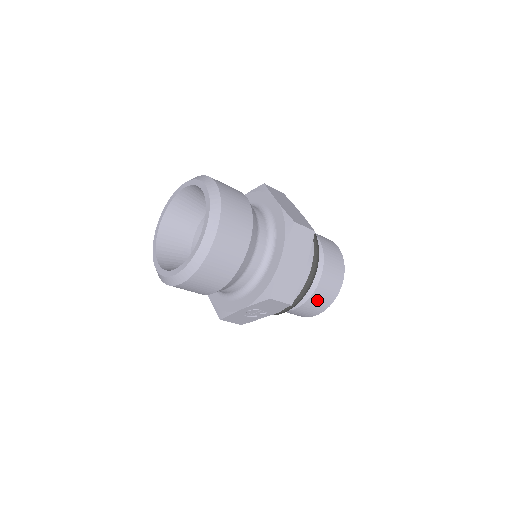
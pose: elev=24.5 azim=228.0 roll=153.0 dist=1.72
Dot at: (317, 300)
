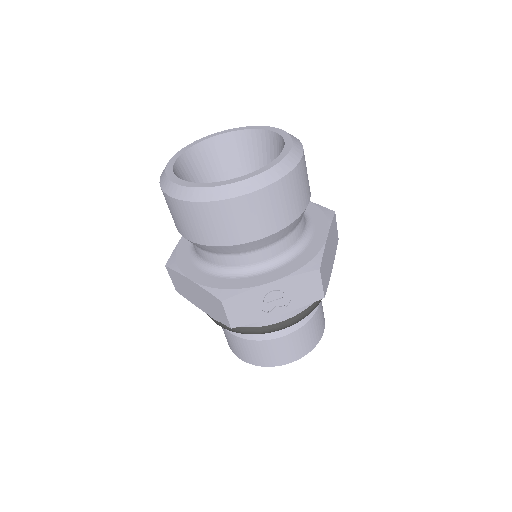
Dot at: (308, 332)
